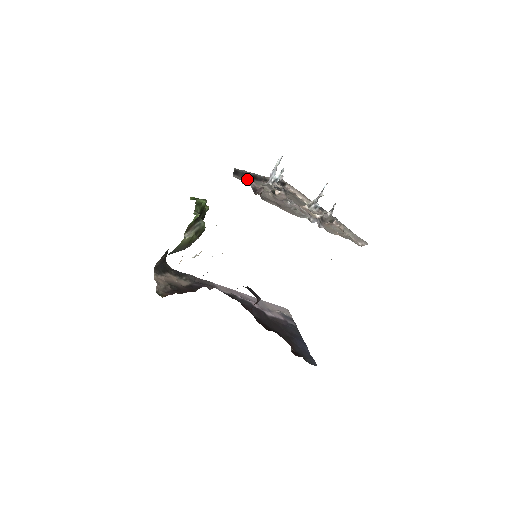
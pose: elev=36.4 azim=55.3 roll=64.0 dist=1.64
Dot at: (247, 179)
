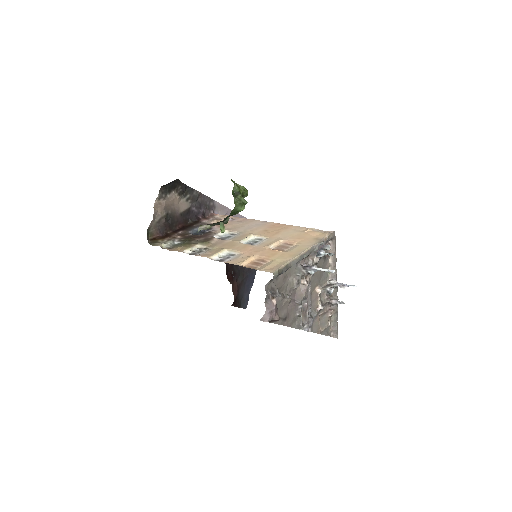
Dot at: (270, 312)
